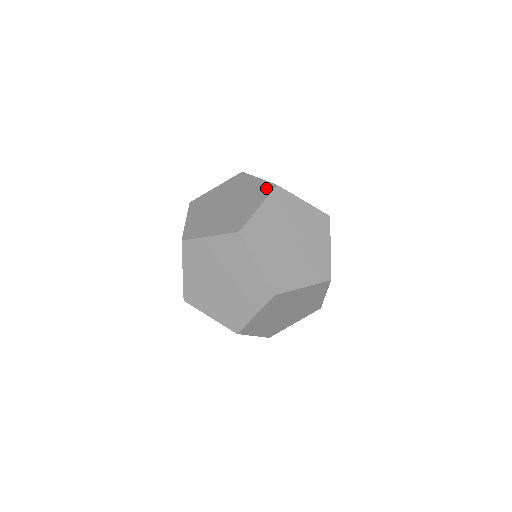
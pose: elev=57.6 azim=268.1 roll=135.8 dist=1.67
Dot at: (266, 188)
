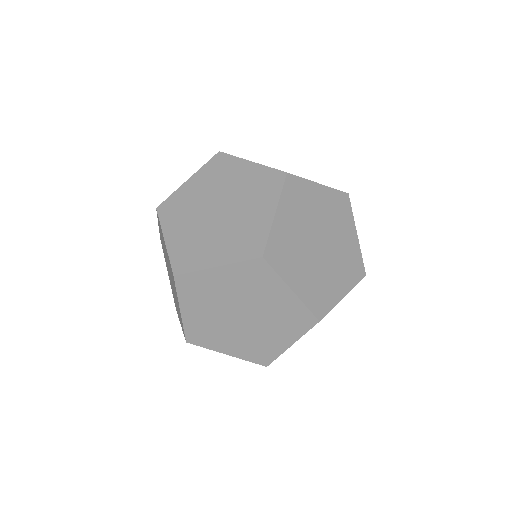
Dot at: occluded
